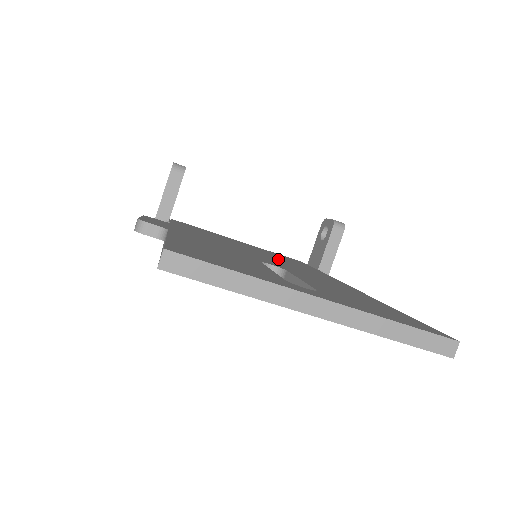
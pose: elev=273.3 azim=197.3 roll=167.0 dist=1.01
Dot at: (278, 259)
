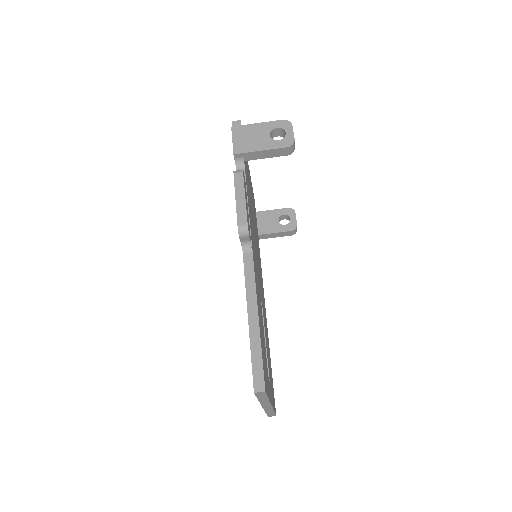
Dot at: occluded
